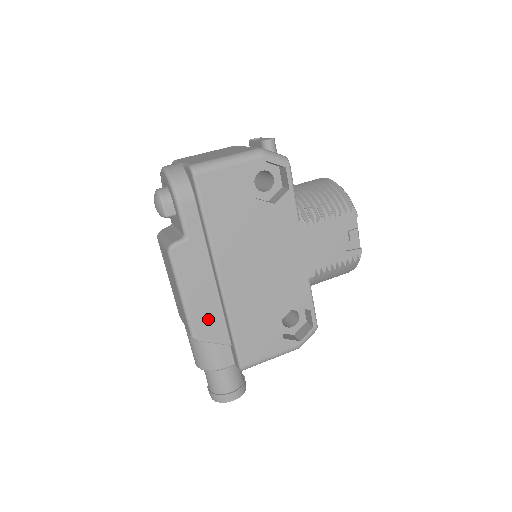
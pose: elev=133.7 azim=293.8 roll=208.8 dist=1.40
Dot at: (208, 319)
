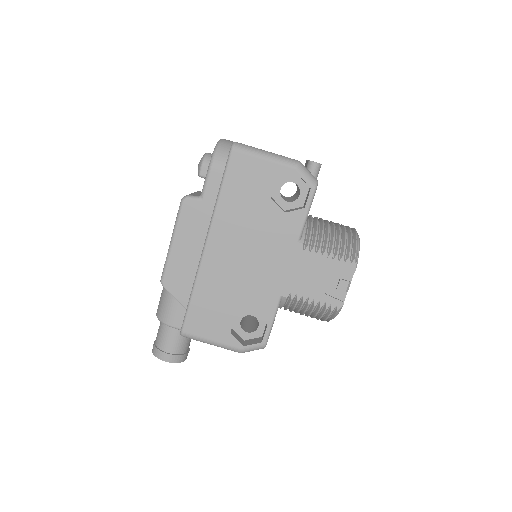
Dot at: (181, 274)
